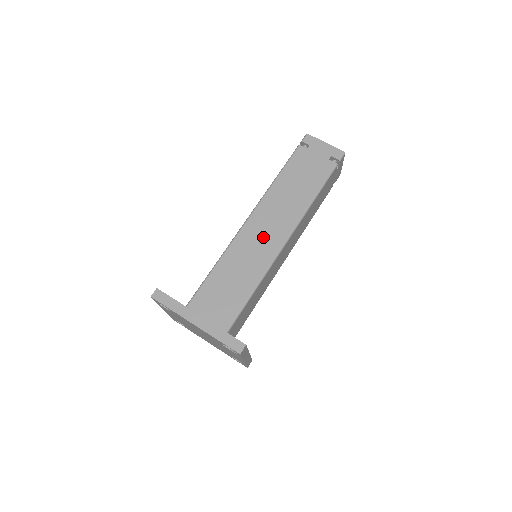
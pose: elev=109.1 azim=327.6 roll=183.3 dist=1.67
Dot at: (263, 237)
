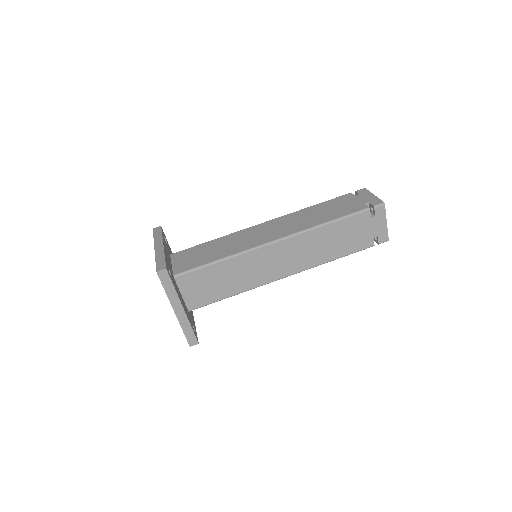
Dot at: (274, 264)
